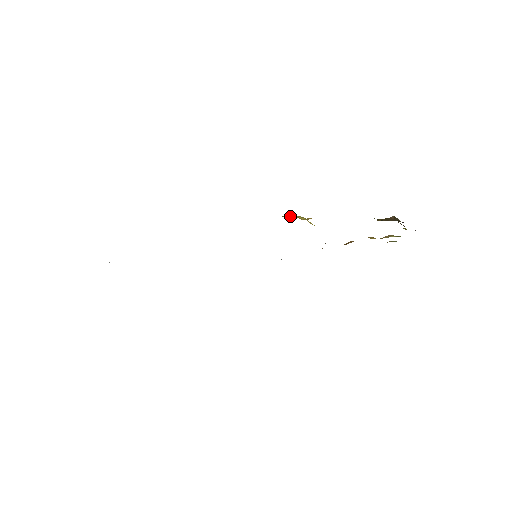
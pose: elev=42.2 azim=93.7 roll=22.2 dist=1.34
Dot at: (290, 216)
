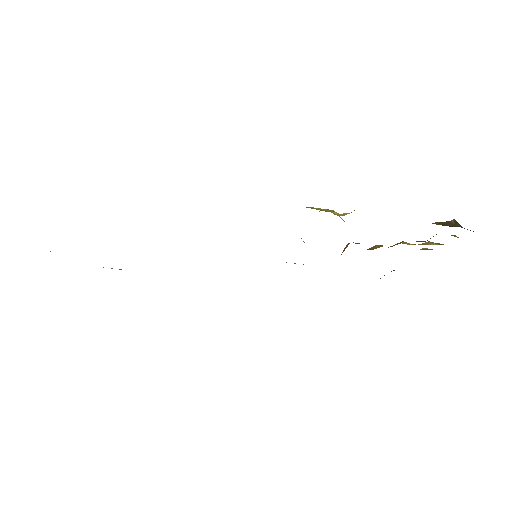
Dot at: (320, 209)
